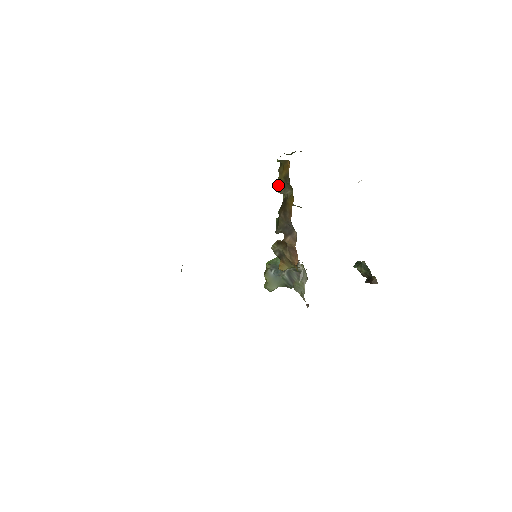
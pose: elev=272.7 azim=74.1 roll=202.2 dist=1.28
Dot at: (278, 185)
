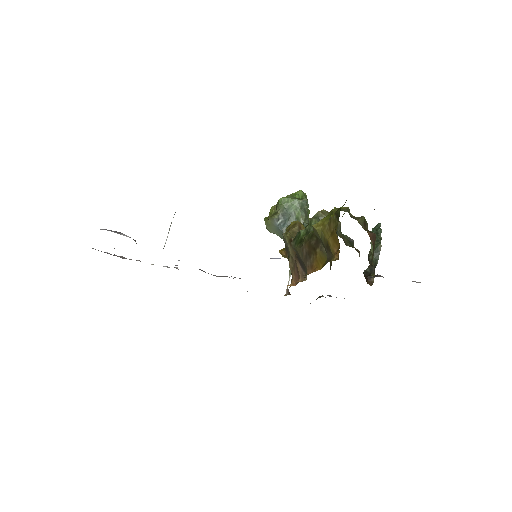
Dot at: (318, 233)
